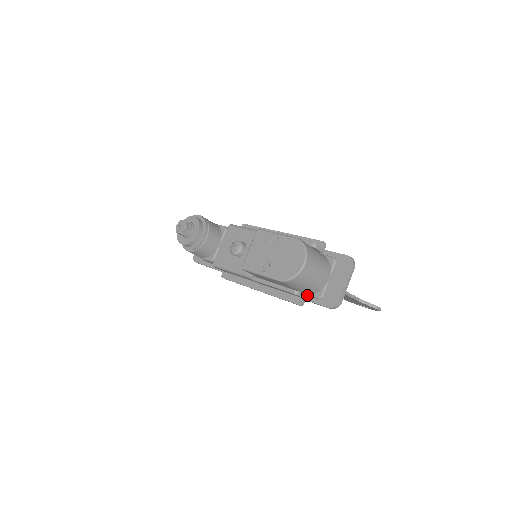
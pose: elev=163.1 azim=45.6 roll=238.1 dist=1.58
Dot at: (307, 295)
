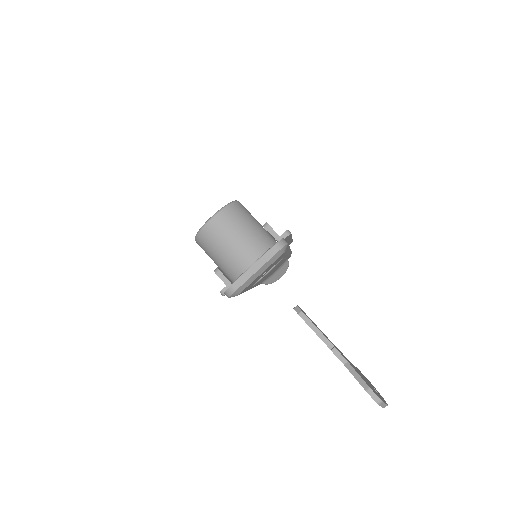
Dot at: occluded
